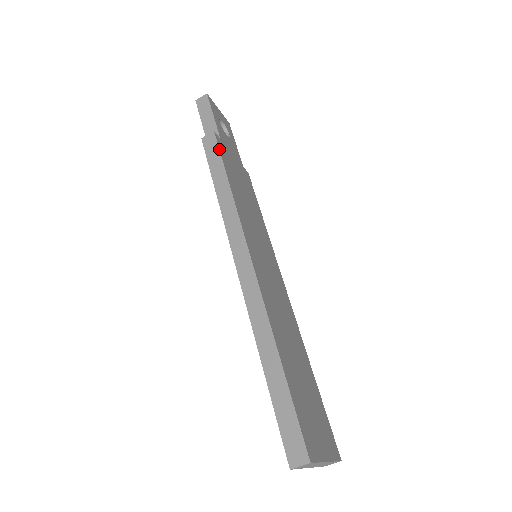
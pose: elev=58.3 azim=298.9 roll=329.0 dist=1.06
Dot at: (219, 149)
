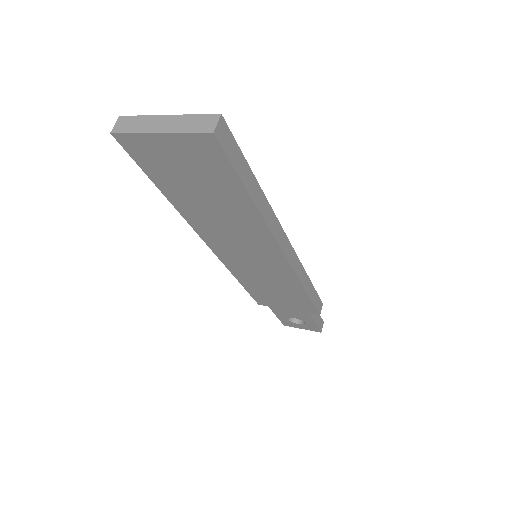
Dot at: occluded
